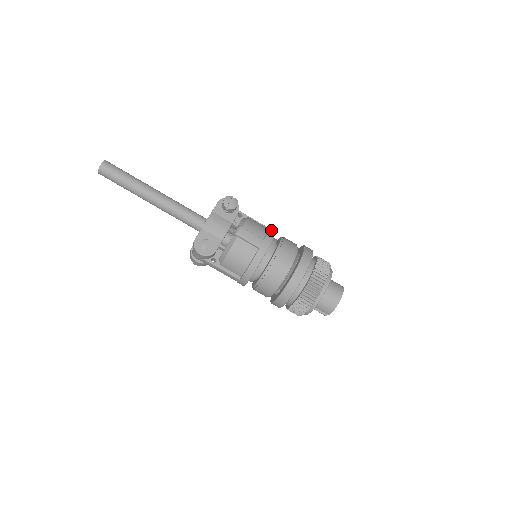
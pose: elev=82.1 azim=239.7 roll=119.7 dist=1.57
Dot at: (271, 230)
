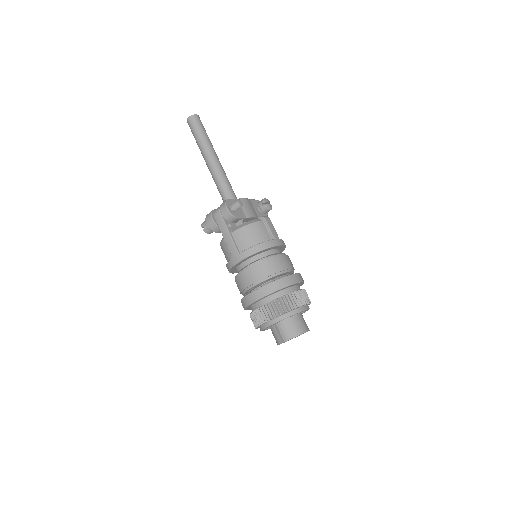
Dot at: occluded
